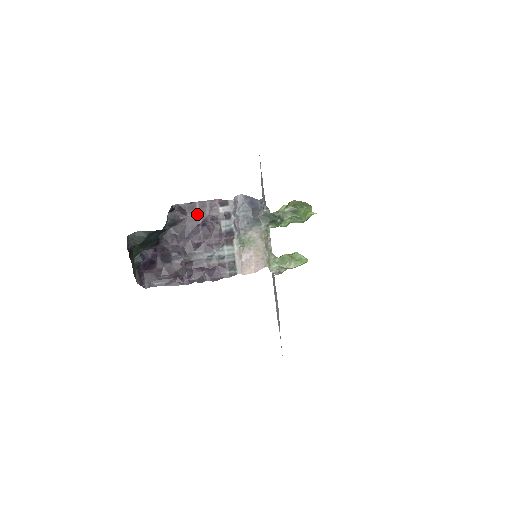
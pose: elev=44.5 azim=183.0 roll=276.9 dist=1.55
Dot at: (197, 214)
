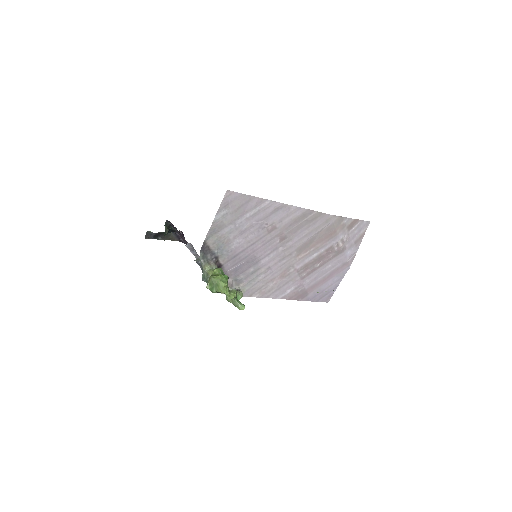
Dot at: occluded
